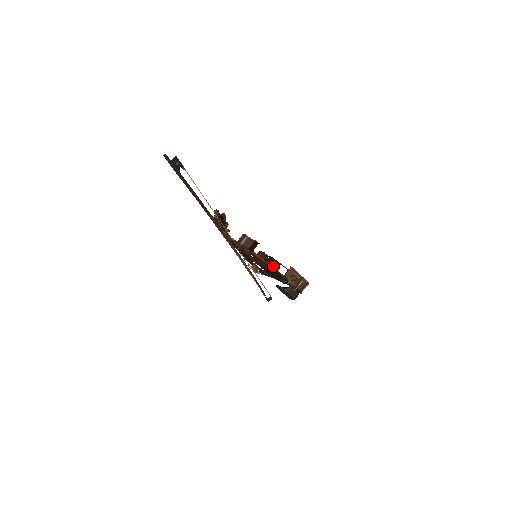
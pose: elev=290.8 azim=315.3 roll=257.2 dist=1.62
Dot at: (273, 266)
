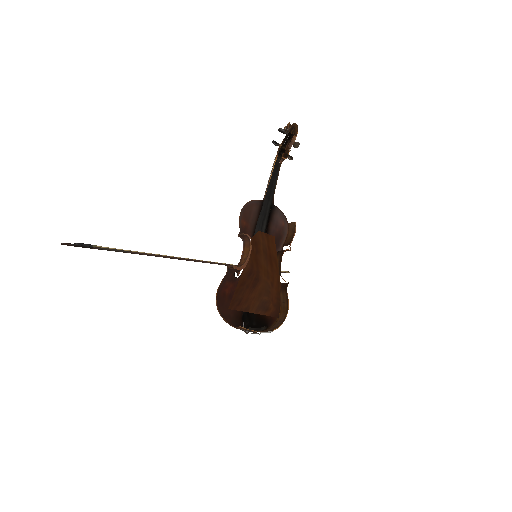
Dot at: occluded
